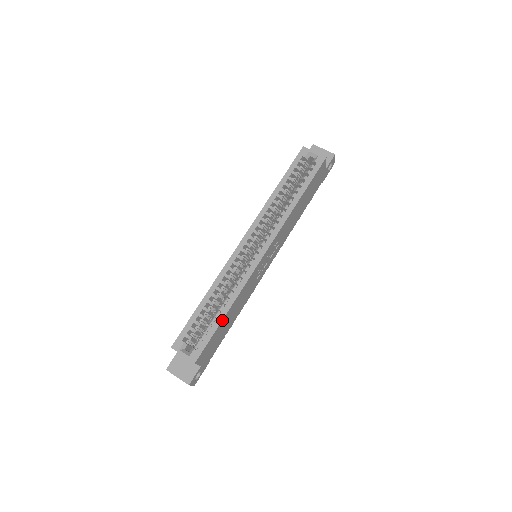
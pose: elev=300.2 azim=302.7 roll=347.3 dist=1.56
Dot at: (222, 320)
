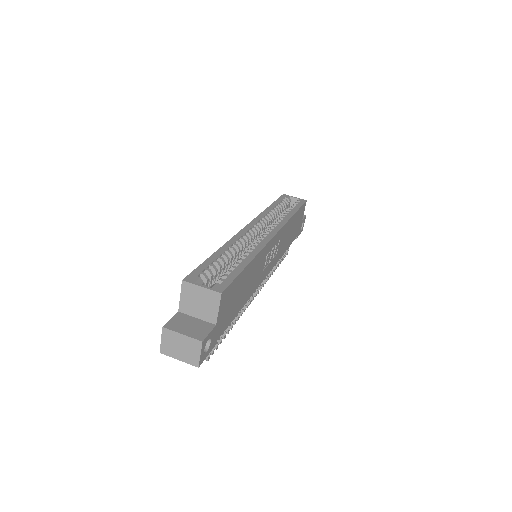
Dot at: (246, 267)
